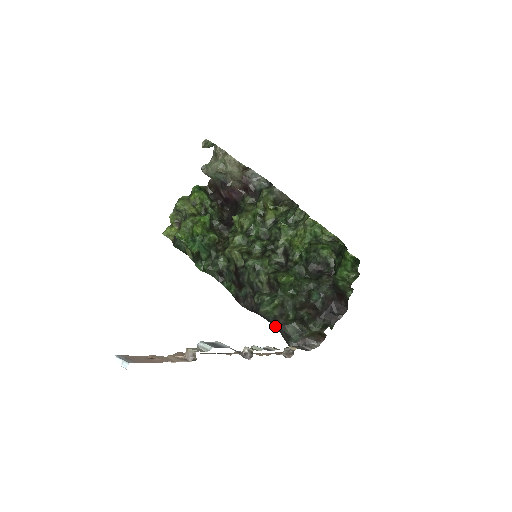
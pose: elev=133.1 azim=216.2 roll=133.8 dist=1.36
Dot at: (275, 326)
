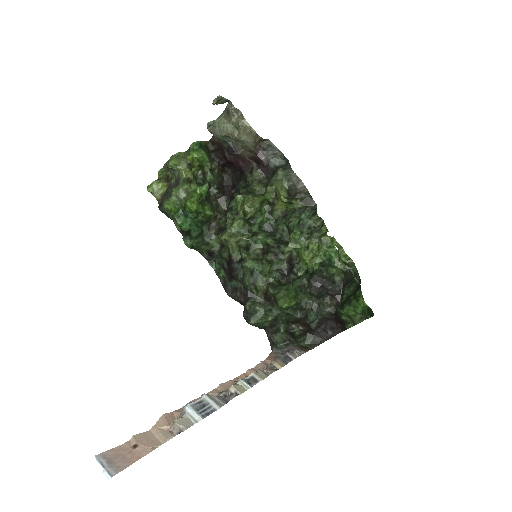
Dot at: occluded
